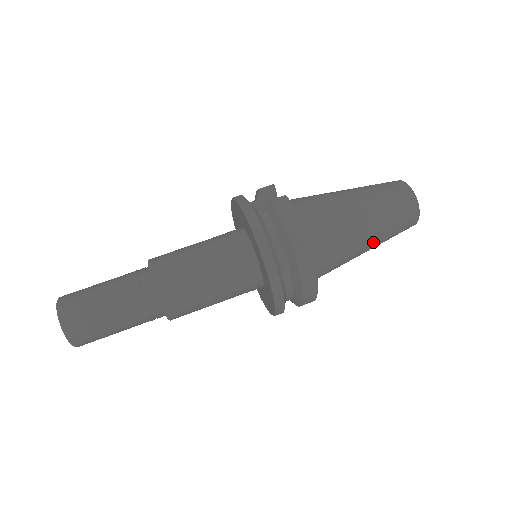
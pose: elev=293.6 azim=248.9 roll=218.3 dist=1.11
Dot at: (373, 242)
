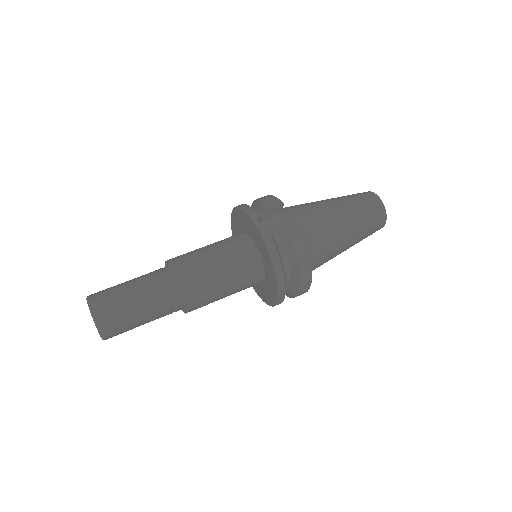
Dot at: occluded
